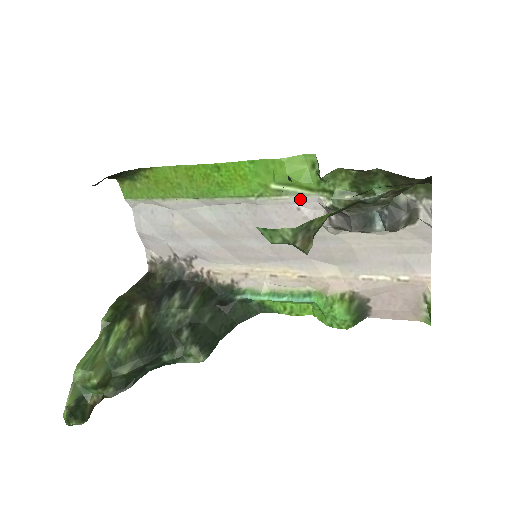
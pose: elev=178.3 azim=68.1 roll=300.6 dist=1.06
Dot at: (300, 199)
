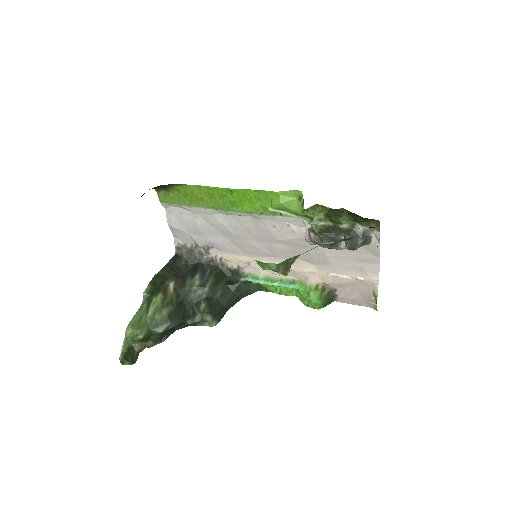
Dot at: (290, 219)
